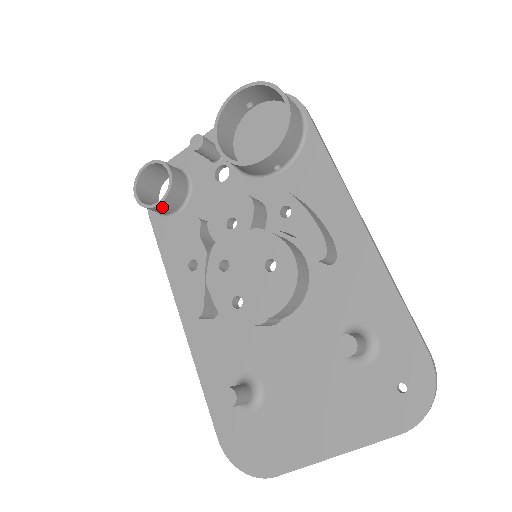
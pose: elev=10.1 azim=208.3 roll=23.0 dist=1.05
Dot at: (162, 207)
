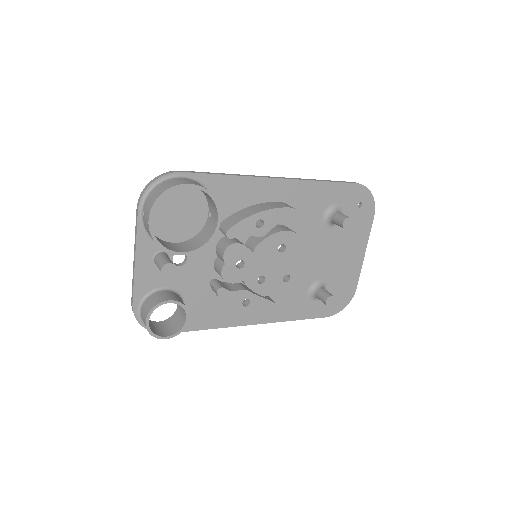
Dot at: (187, 317)
